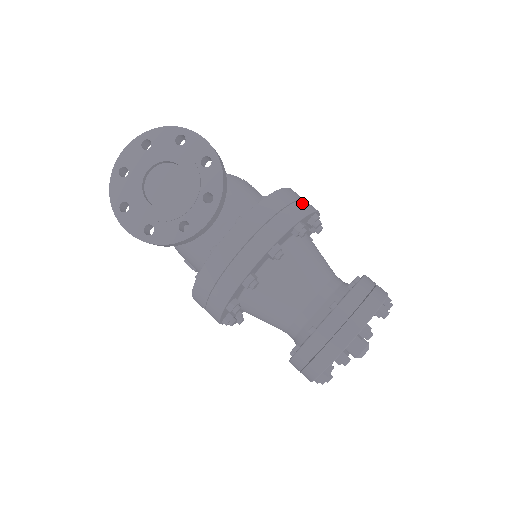
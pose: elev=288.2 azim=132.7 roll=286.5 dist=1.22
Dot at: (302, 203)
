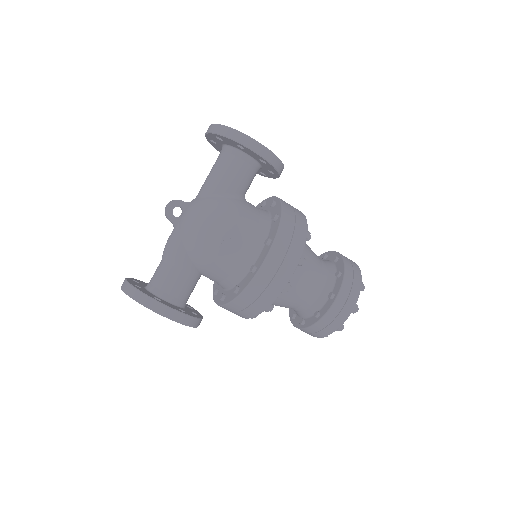
Dot at: (268, 293)
